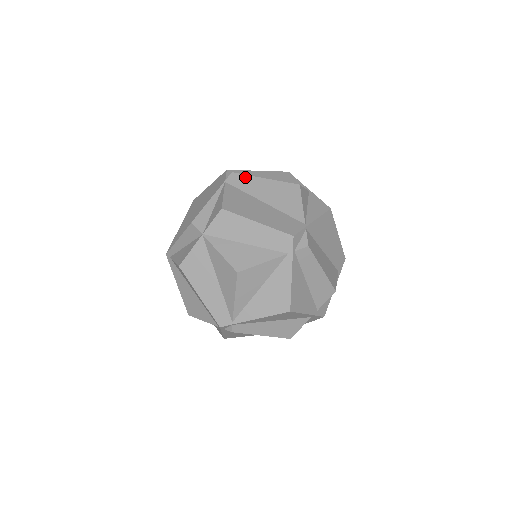
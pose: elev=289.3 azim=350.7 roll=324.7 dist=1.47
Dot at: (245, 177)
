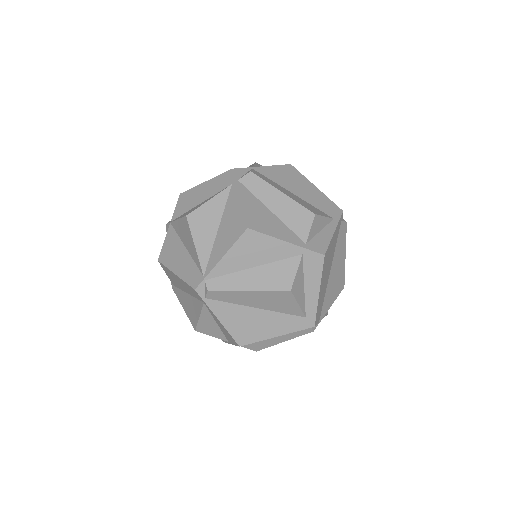
Dot at: occluded
